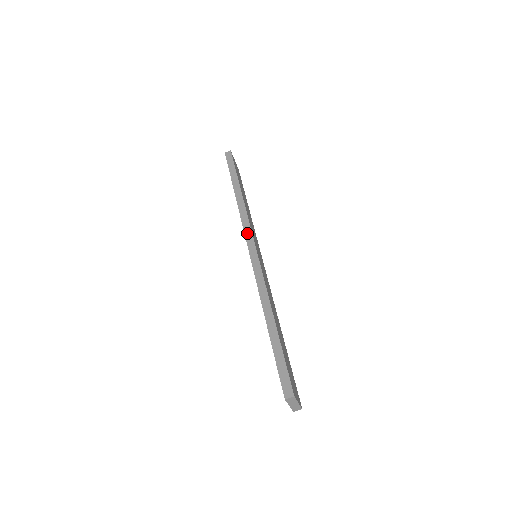
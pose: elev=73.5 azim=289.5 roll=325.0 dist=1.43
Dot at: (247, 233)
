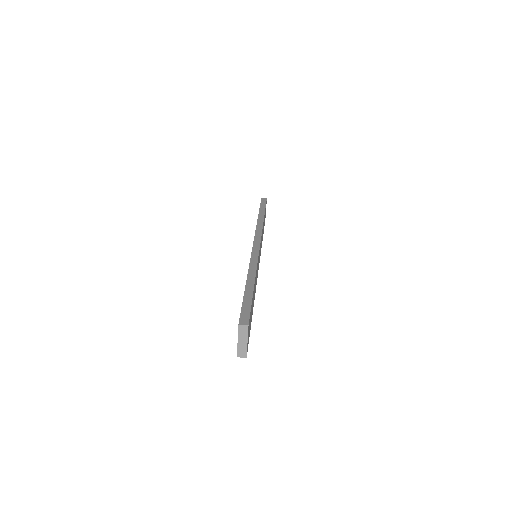
Dot at: (257, 236)
